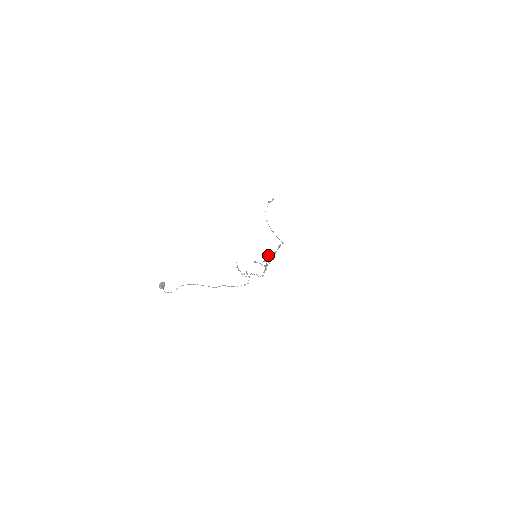
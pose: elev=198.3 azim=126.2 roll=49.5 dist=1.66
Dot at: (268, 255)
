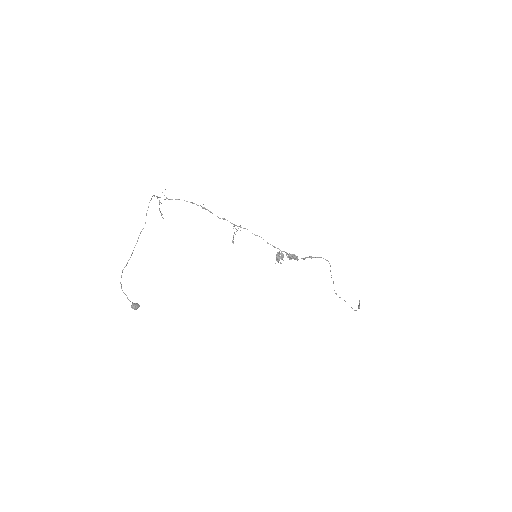
Dot at: (279, 253)
